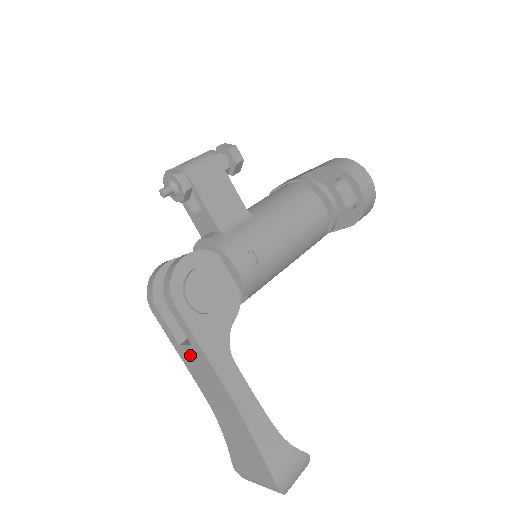
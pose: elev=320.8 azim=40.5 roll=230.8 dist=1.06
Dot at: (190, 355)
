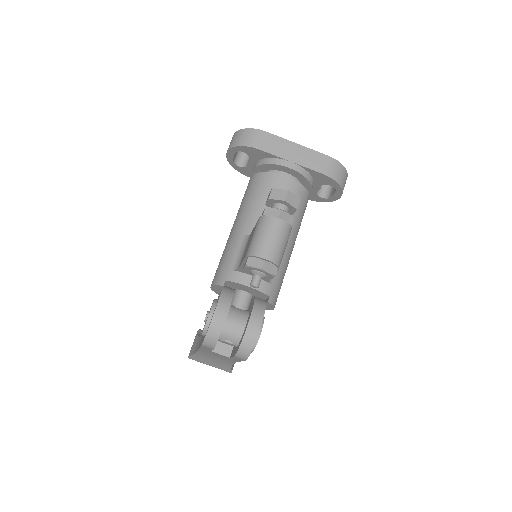
Dot at: (218, 354)
